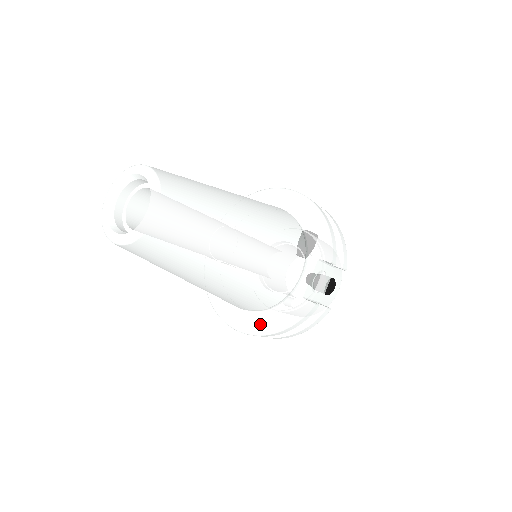
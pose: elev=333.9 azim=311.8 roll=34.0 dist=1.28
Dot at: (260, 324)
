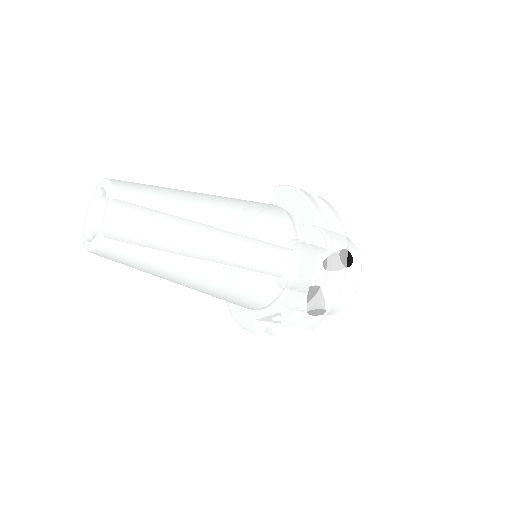
Dot at: occluded
